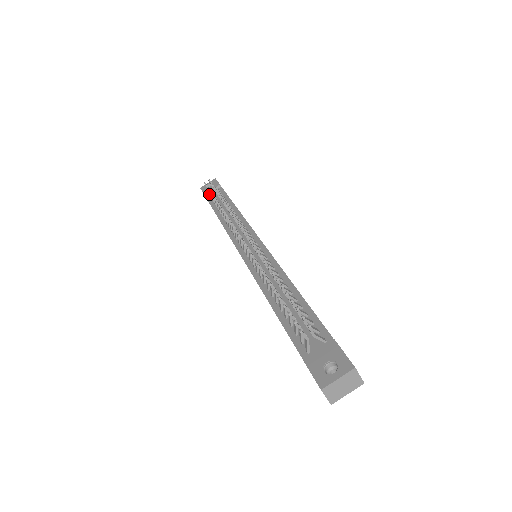
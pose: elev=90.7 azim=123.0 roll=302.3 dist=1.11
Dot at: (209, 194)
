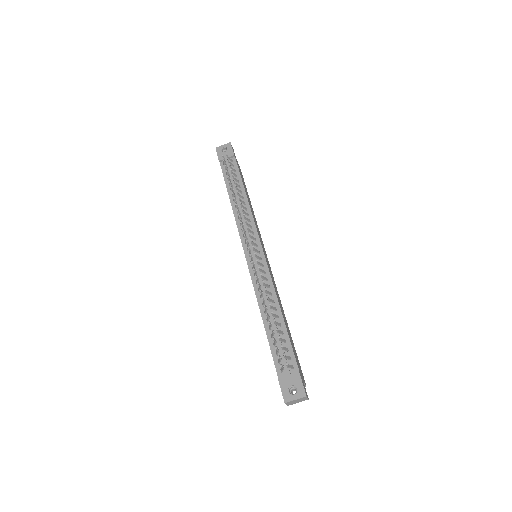
Dot at: (224, 163)
